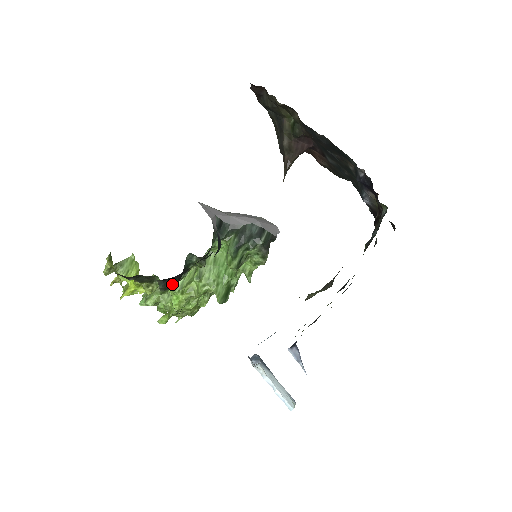
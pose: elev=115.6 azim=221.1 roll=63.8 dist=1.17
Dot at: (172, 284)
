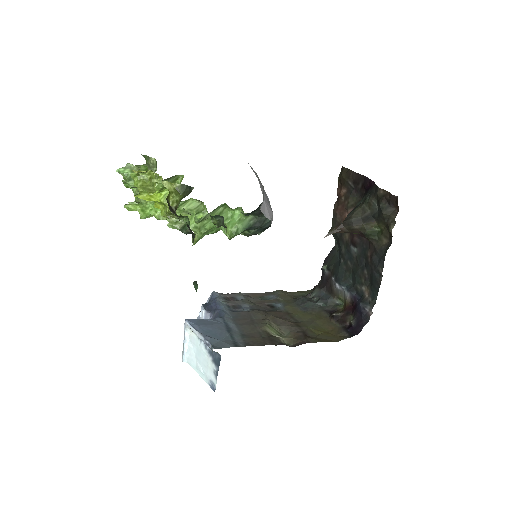
Dot at: occluded
